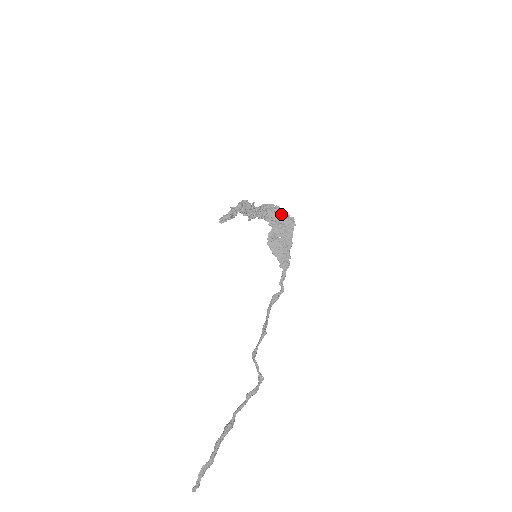
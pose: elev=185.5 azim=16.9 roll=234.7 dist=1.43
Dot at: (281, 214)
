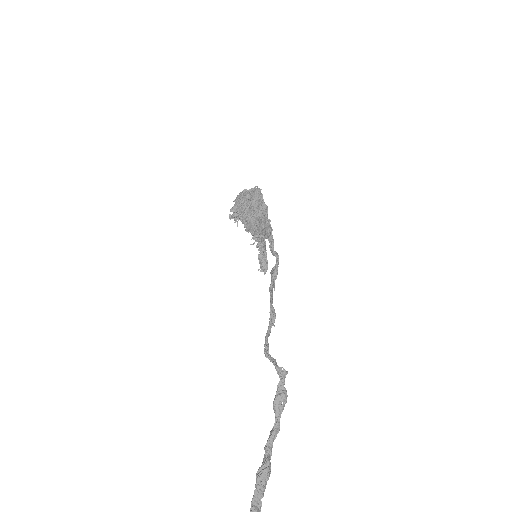
Dot at: (244, 195)
